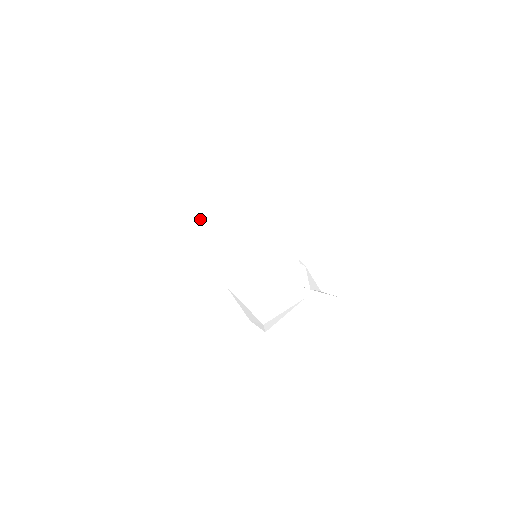
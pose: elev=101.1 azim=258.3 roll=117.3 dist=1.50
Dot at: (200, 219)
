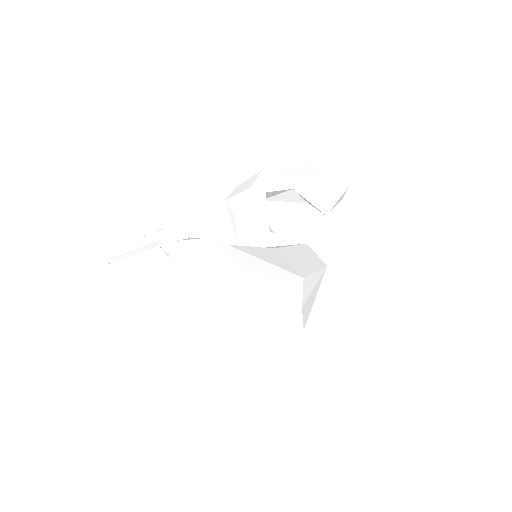
Dot at: occluded
